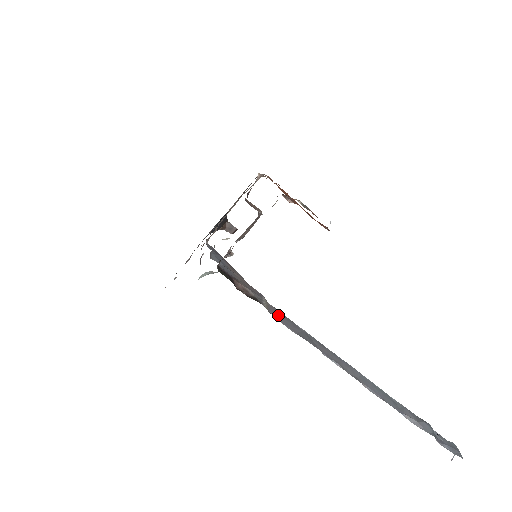
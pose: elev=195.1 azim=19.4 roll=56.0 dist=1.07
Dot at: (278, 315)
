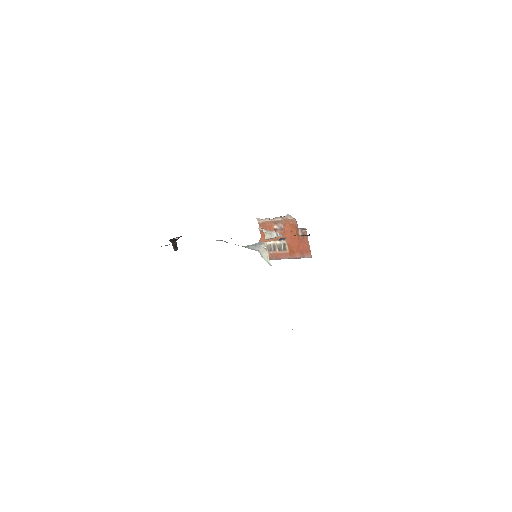
Dot at: occluded
